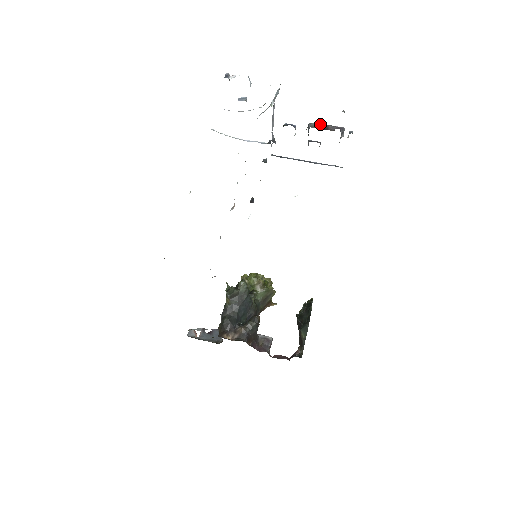
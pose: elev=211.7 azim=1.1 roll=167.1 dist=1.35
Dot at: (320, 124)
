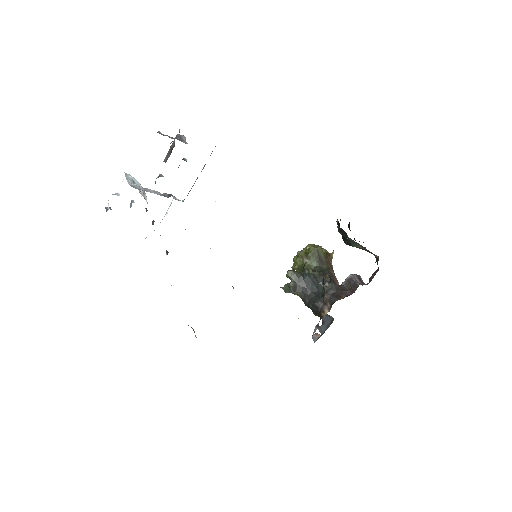
Dot at: (167, 153)
